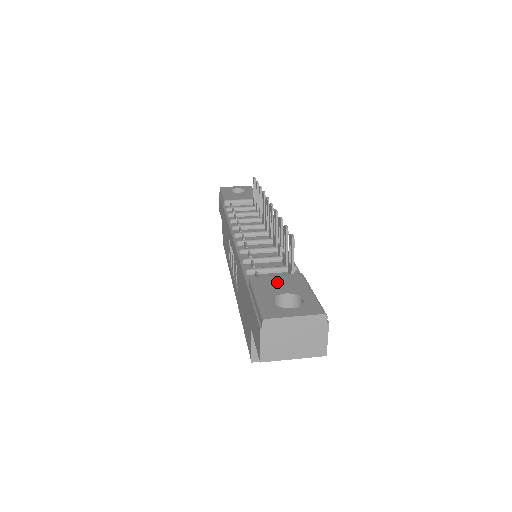
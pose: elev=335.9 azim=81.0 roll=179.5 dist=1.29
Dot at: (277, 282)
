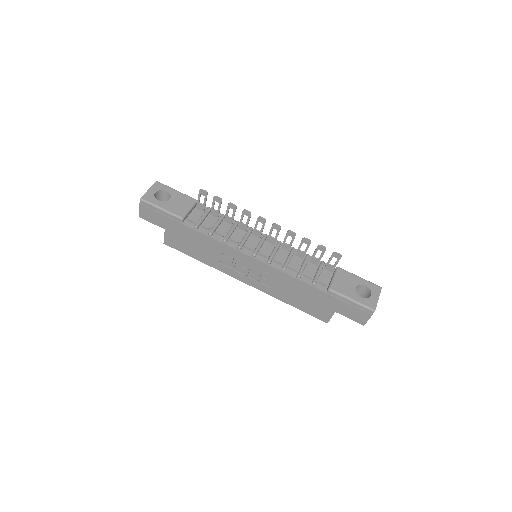
Dot at: (343, 283)
